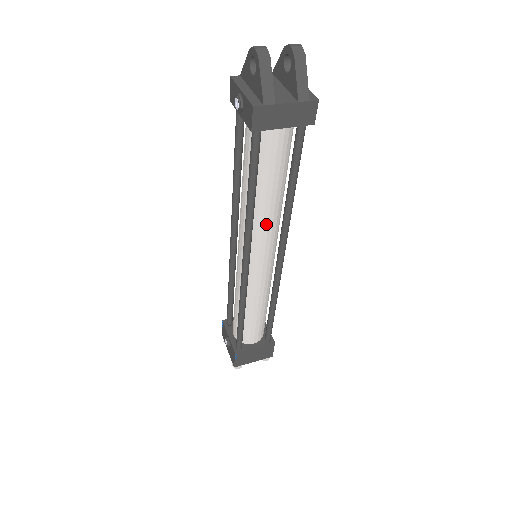
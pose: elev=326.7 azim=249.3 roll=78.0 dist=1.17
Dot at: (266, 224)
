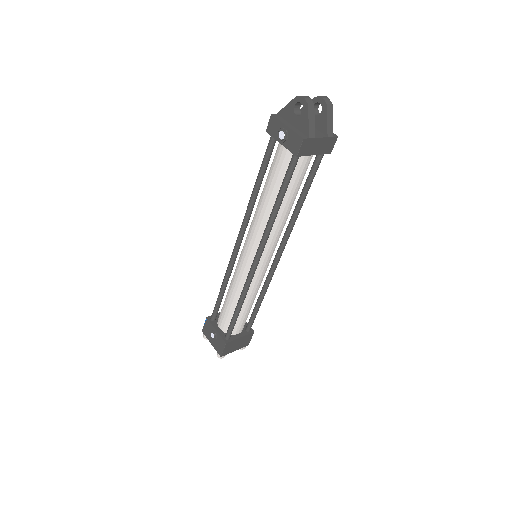
Dot at: (279, 228)
